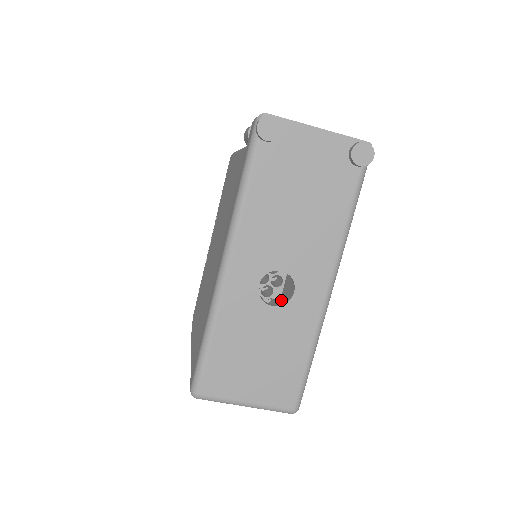
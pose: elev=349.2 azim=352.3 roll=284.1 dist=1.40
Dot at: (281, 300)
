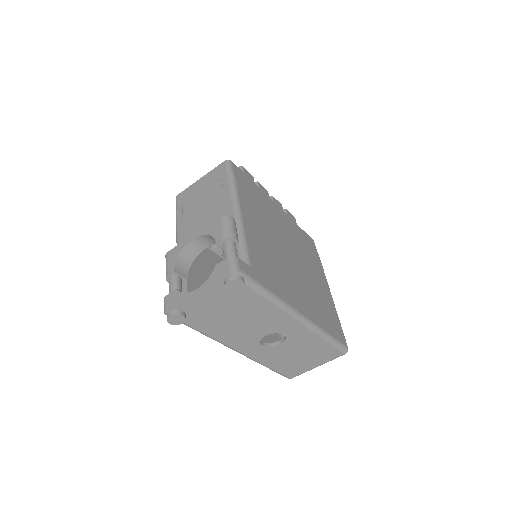
Dot at: occluded
